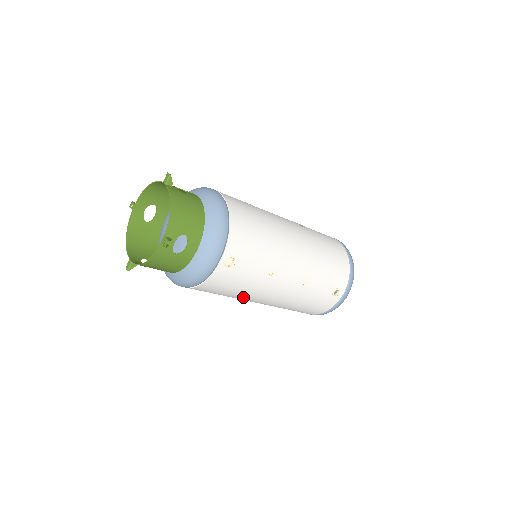
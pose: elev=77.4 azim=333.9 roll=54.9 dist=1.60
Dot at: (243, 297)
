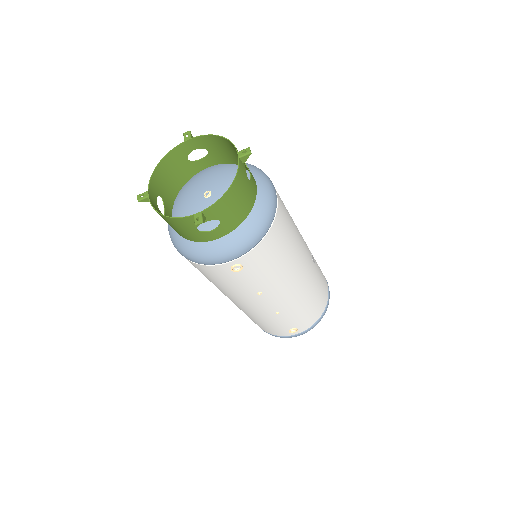
Dot at: (219, 288)
